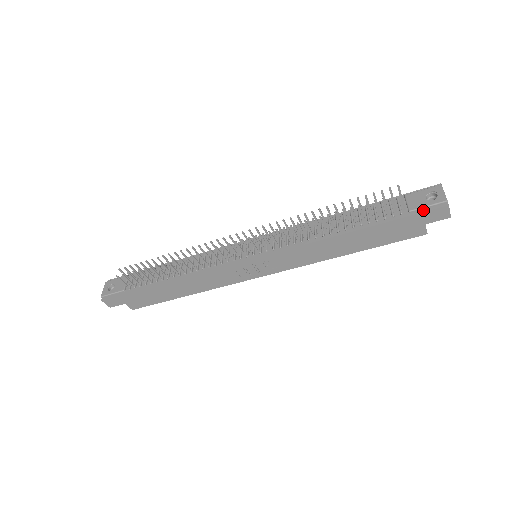
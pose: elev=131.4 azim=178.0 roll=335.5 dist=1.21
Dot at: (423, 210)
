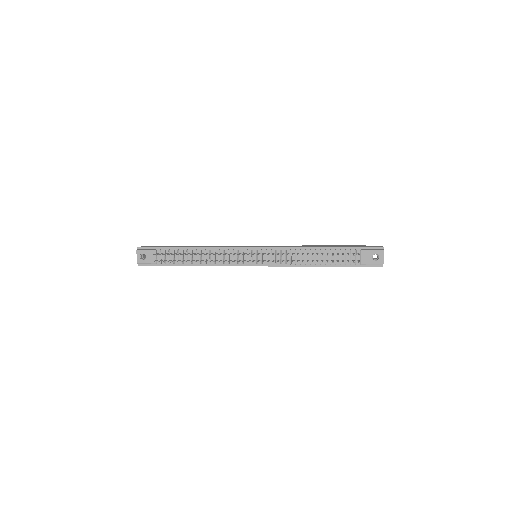
Dot at: (368, 266)
